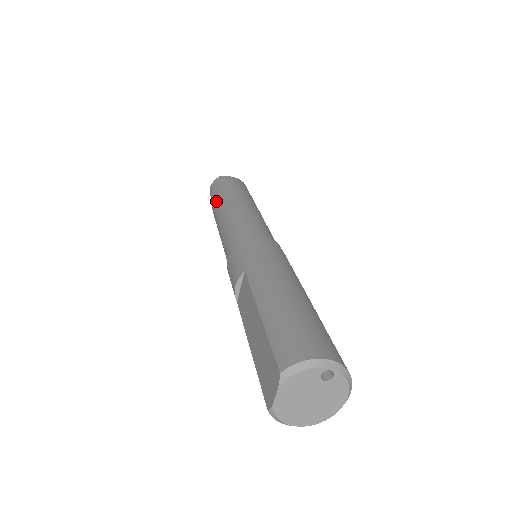
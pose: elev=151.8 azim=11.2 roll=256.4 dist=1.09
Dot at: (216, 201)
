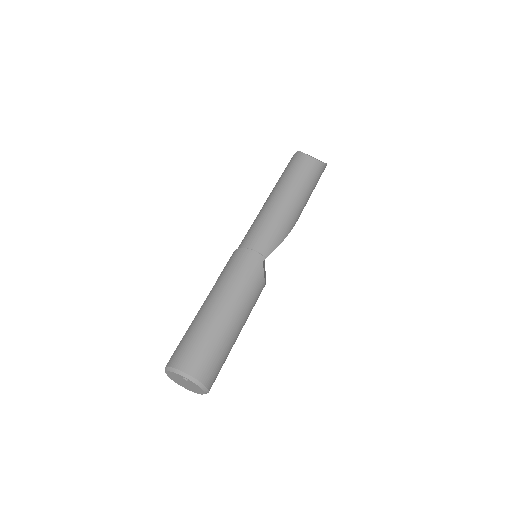
Dot at: (276, 183)
